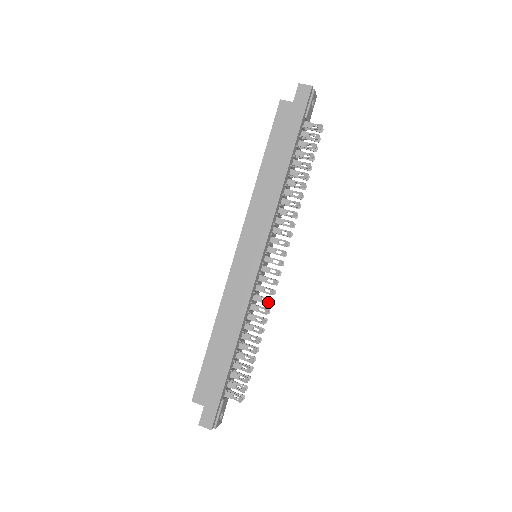
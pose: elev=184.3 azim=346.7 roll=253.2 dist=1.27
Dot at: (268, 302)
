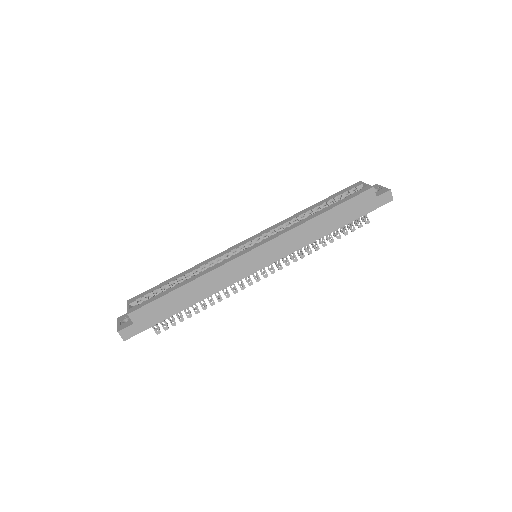
Dot at: (235, 291)
